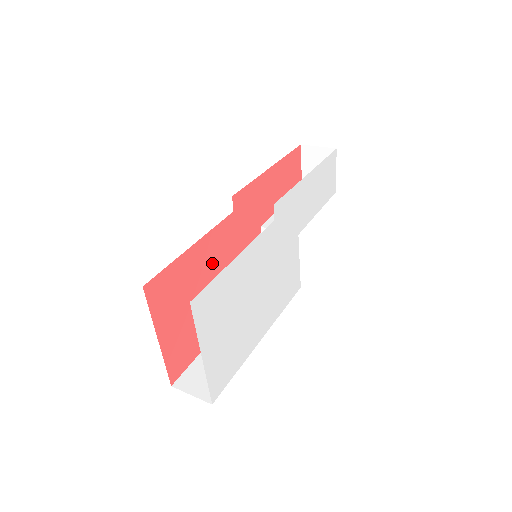
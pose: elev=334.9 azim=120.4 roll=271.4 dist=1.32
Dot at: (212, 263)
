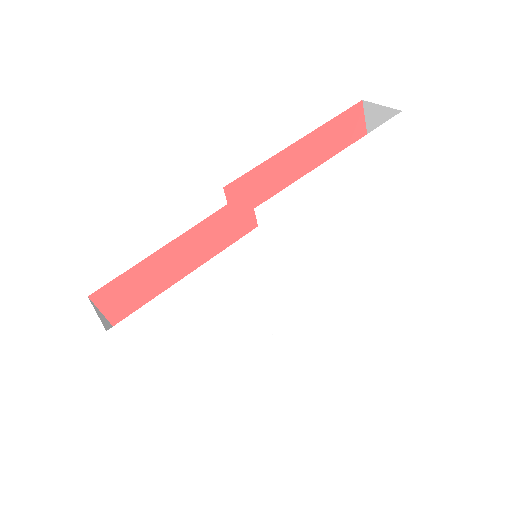
Dot at: (199, 262)
